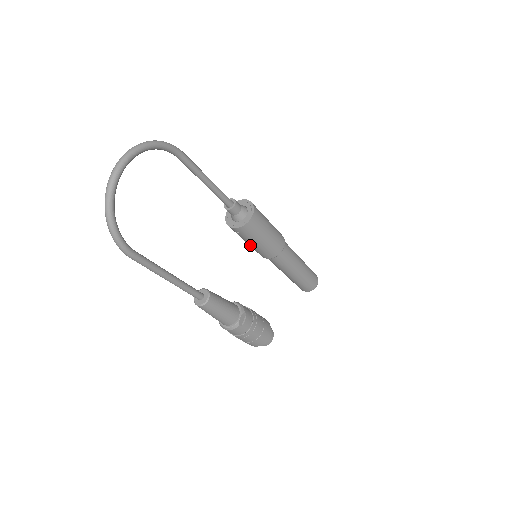
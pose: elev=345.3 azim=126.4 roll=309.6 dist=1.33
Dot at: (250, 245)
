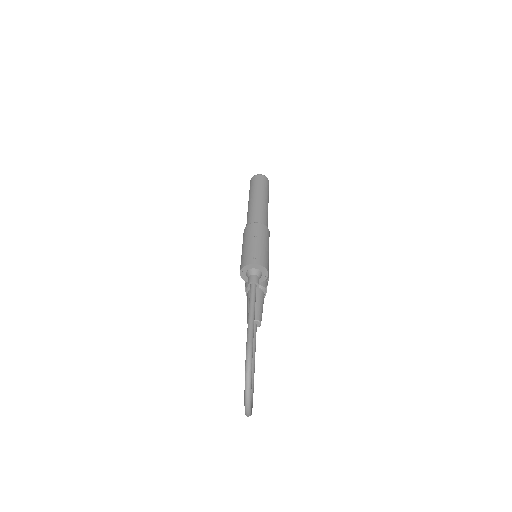
Dot at: occluded
